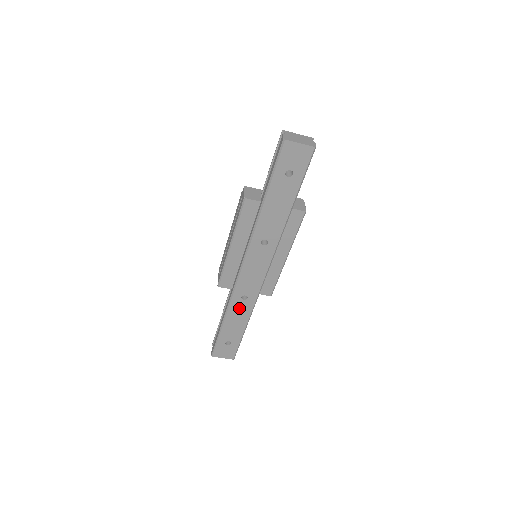
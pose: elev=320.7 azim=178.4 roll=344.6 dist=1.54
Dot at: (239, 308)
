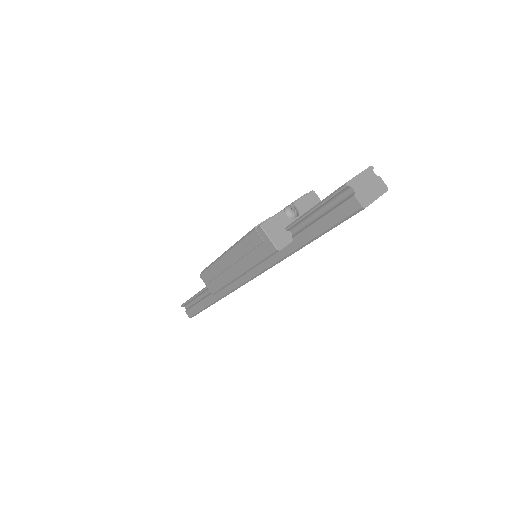
Dot at: occluded
